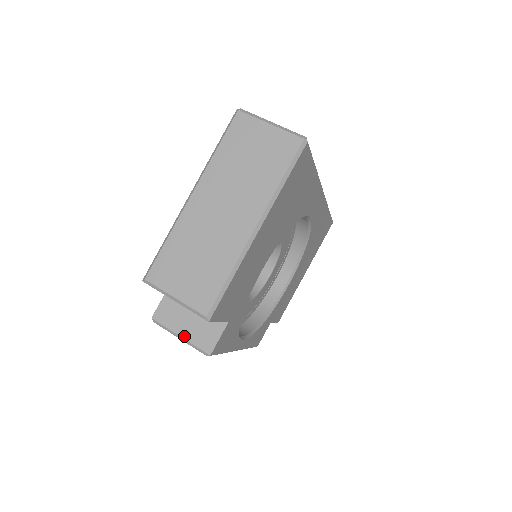
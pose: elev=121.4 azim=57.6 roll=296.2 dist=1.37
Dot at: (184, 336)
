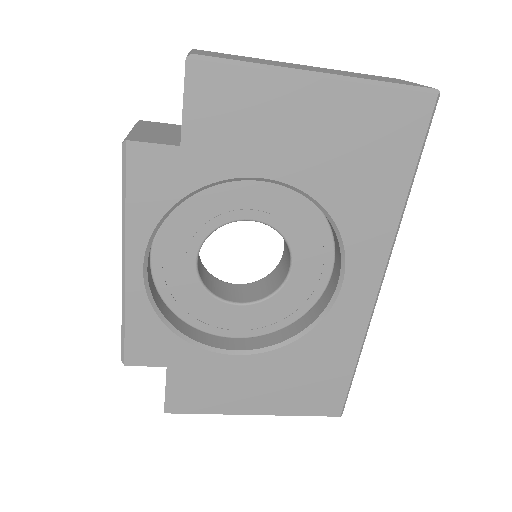
Dot at: (136, 130)
